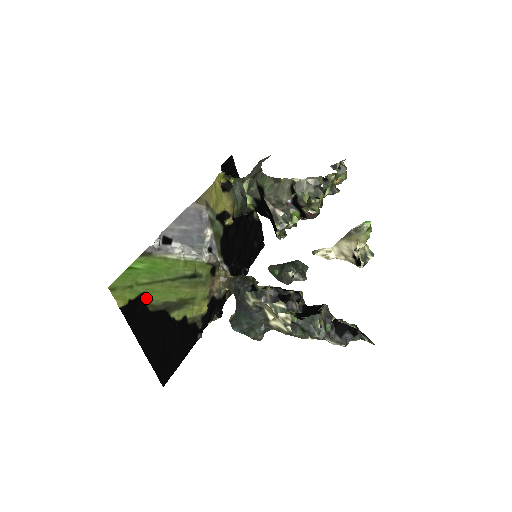
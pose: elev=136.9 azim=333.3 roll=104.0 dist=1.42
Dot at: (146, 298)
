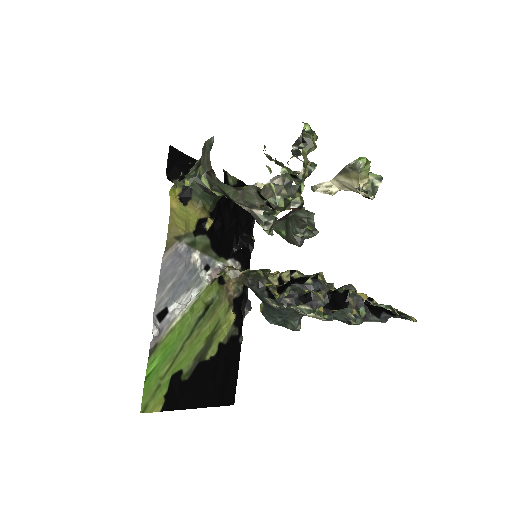
Dot at: (177, 376)
